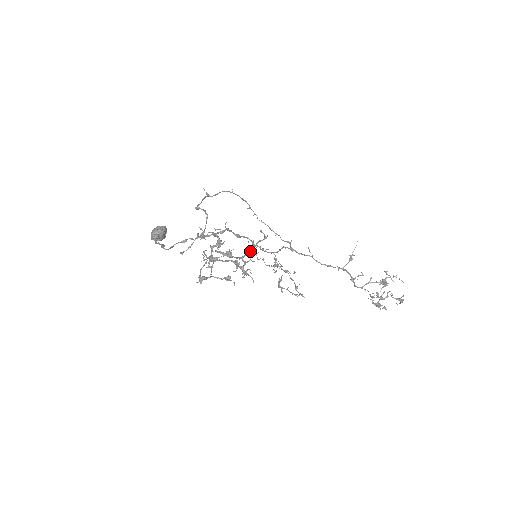
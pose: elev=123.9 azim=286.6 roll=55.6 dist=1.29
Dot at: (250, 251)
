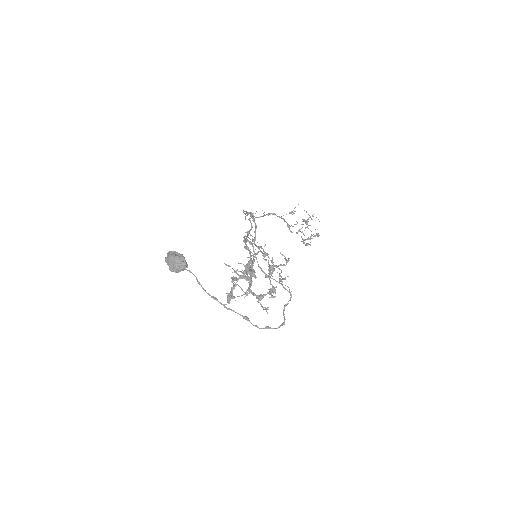
Dot at: occluded
